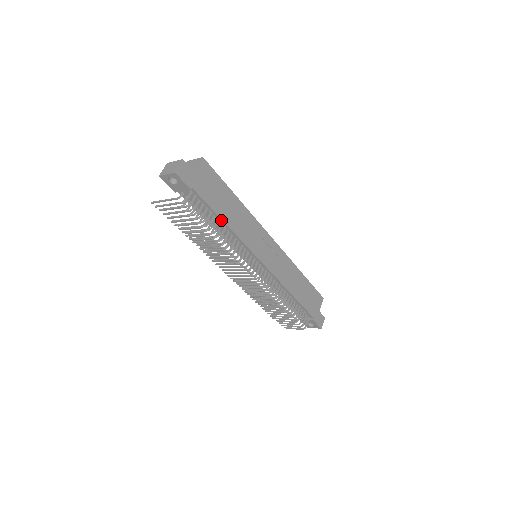
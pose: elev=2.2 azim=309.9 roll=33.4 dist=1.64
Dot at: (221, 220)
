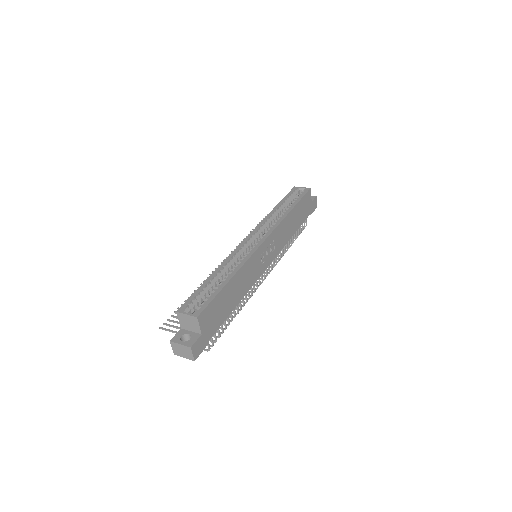
Dot at: (233, 308)
